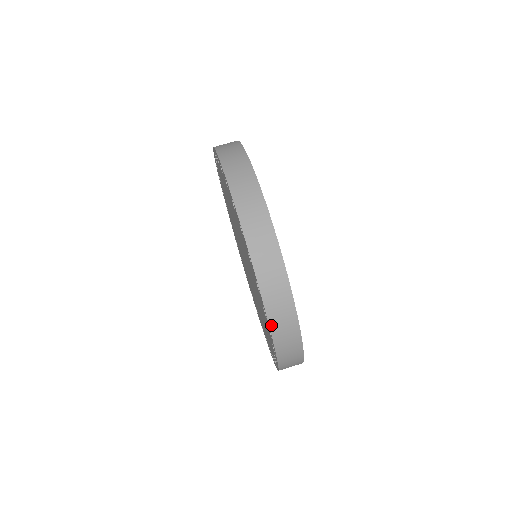
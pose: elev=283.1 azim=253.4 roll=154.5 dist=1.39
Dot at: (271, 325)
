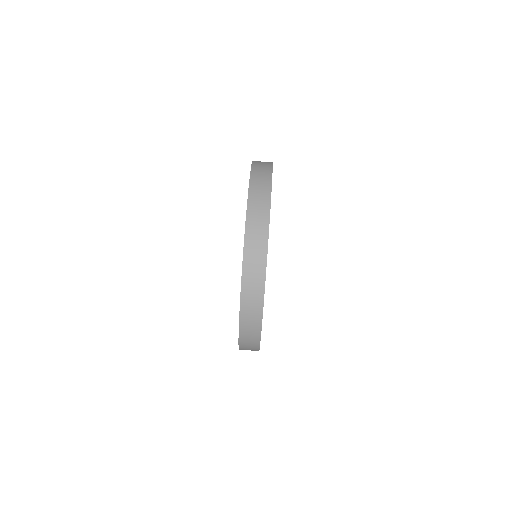
Dot at: (242, 288)
